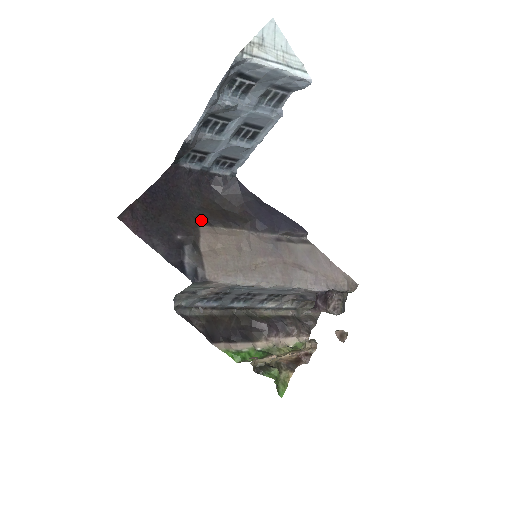
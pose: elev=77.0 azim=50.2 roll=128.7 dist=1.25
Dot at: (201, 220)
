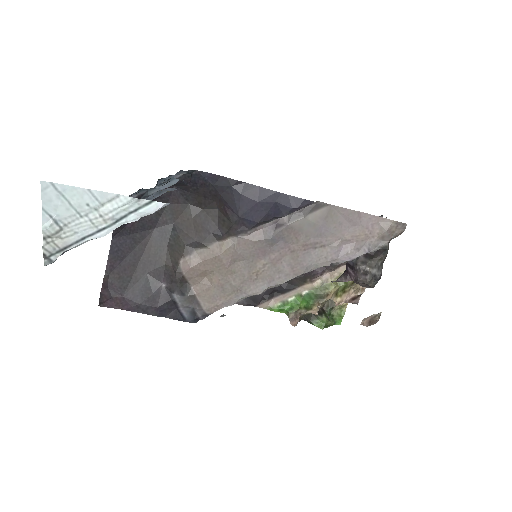
Dot at: (179, 249)
